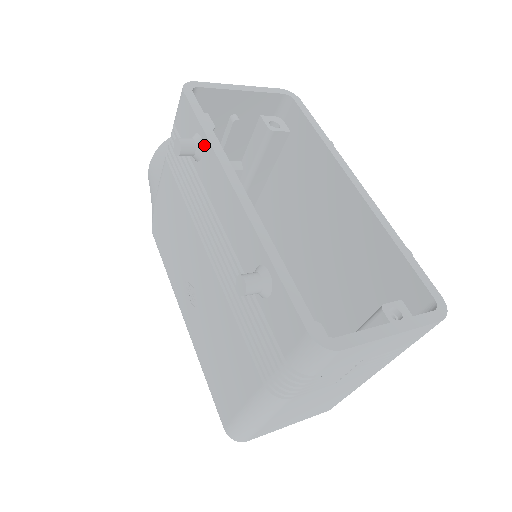
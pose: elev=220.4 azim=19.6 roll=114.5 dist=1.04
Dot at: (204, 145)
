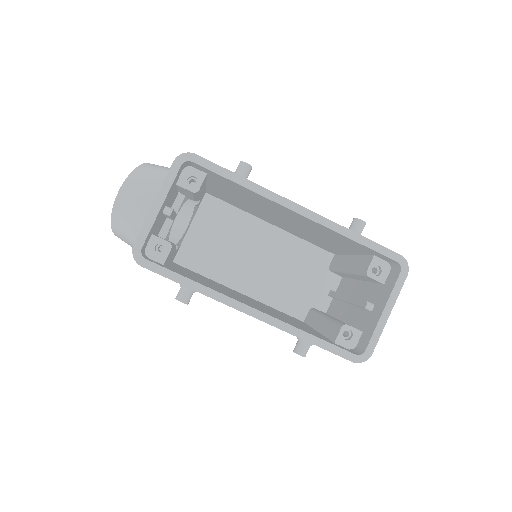
Dot at: occluded
